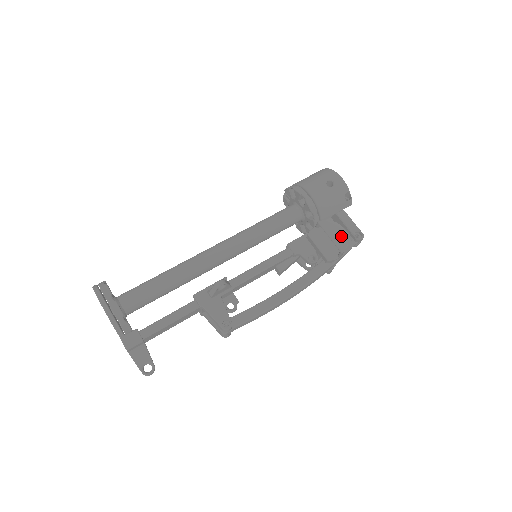
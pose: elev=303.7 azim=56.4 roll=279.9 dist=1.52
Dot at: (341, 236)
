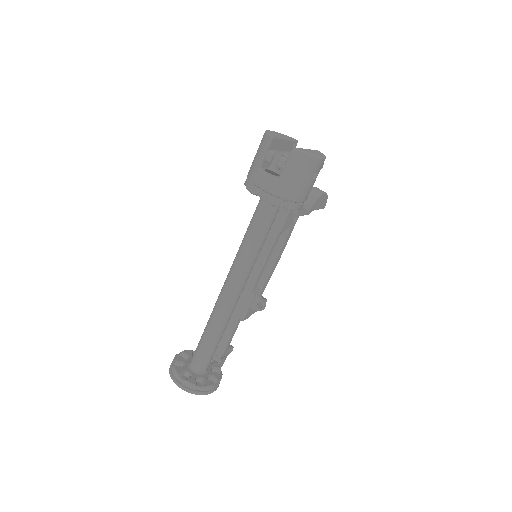
Dot at: (324, 200)
